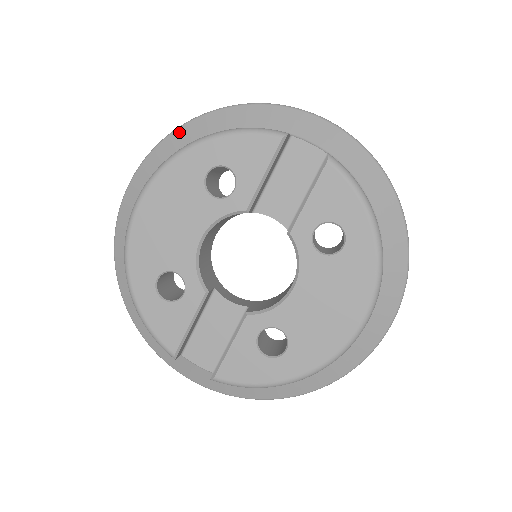
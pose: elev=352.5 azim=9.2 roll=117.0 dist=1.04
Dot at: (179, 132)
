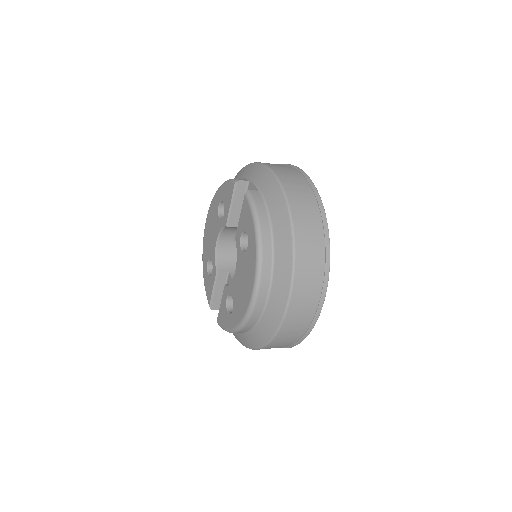
Dot at: occluded
